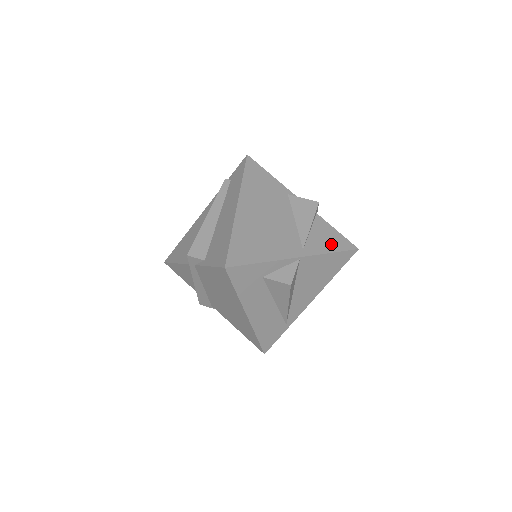
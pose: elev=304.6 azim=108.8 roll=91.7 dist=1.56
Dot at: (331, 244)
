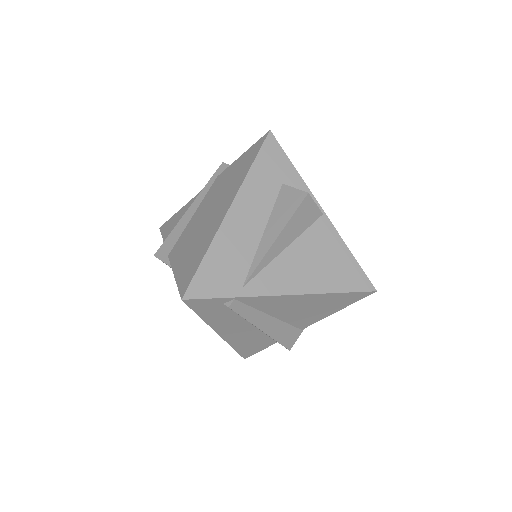
Dot at: occluded
